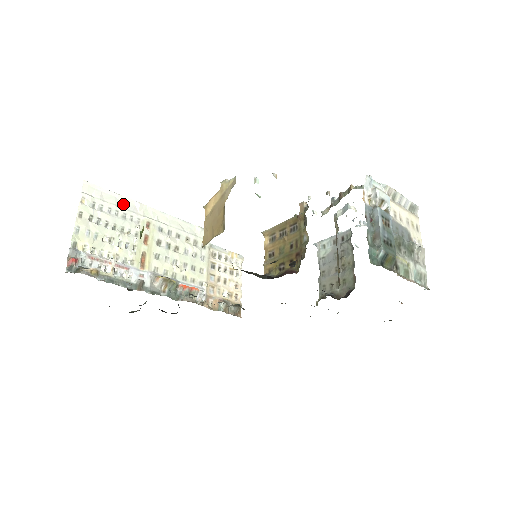
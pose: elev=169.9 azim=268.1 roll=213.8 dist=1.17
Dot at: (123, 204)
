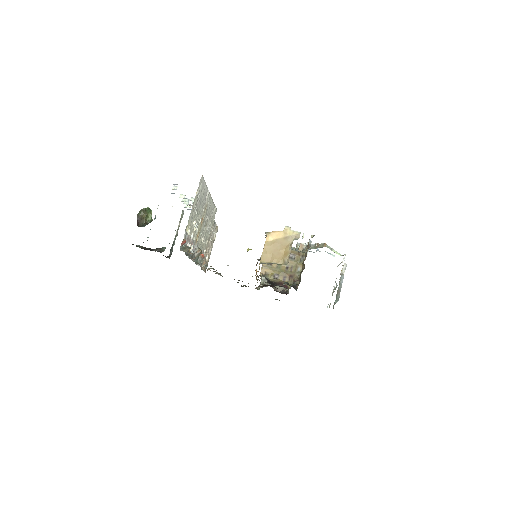
Dot at: (205, 193)
